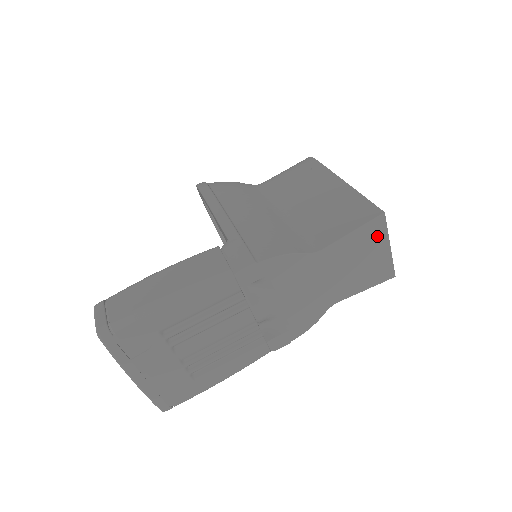
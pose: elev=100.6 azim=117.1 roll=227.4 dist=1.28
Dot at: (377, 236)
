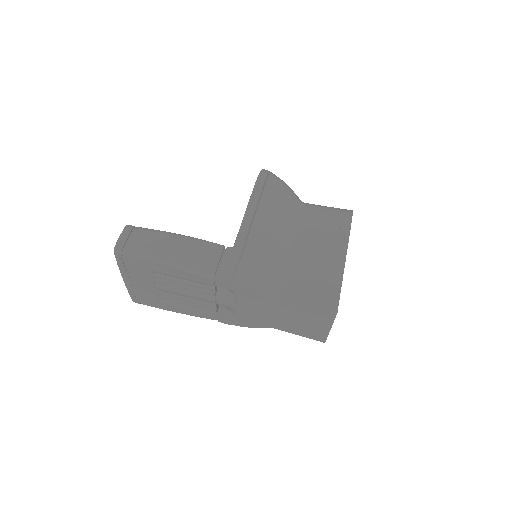
Dot at: (324, 319)
